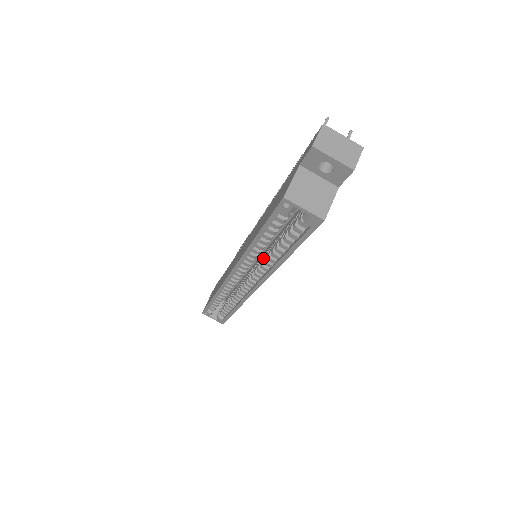
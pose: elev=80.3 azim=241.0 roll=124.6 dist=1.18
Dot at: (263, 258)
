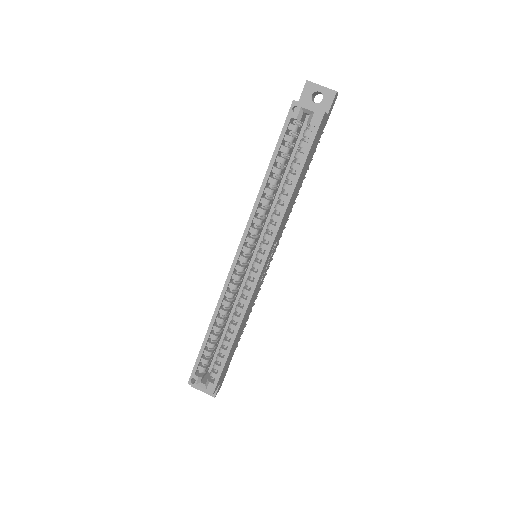
Dot at: occluded
